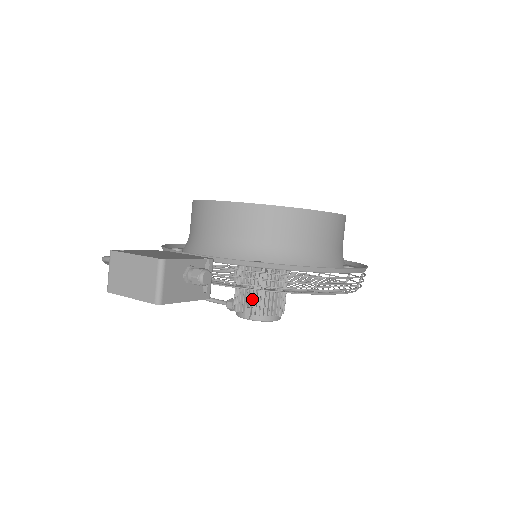
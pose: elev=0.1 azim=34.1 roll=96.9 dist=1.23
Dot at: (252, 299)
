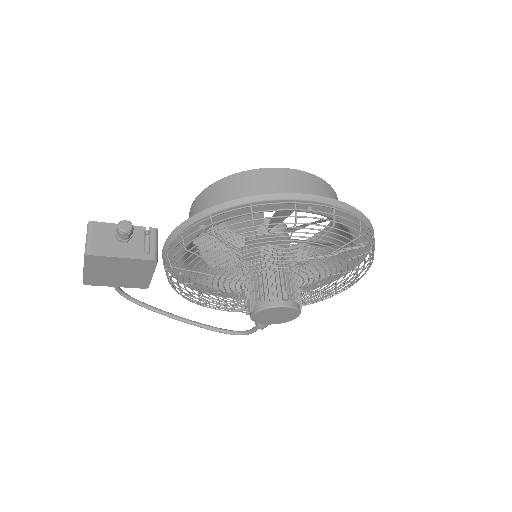
Dot at: (251, 290)
